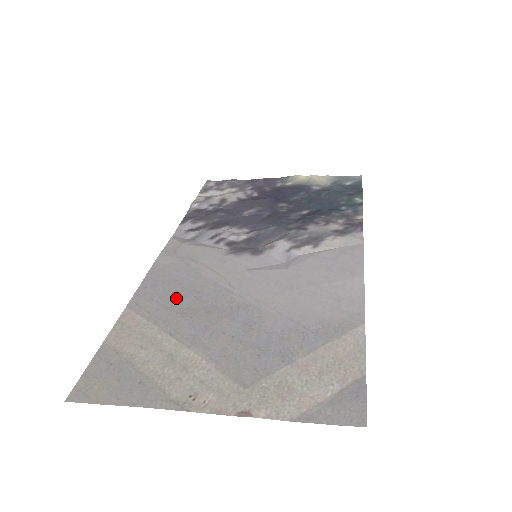
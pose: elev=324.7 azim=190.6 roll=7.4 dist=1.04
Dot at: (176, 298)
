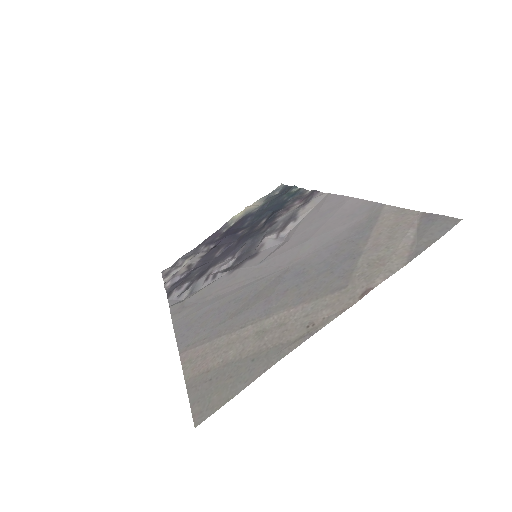
Dot at: (219, 316)
